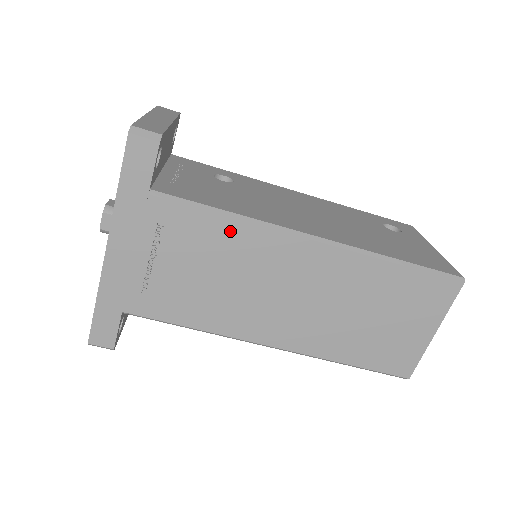
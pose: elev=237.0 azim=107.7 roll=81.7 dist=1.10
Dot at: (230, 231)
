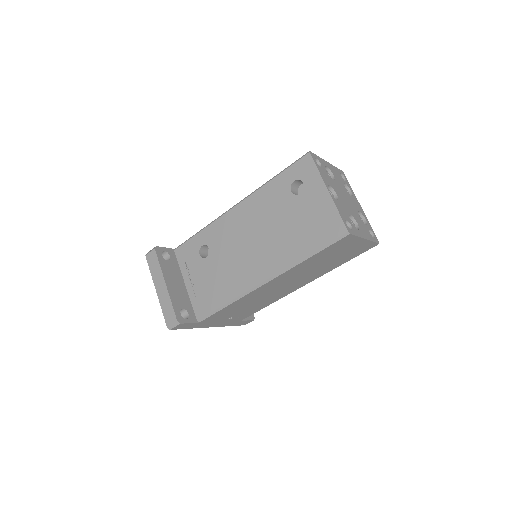
Dot at: (235, 304)
